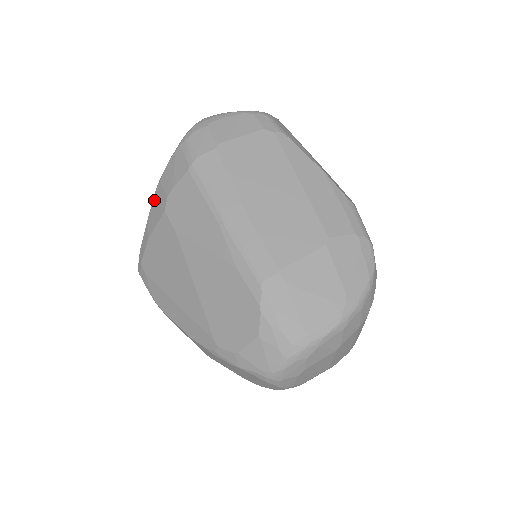
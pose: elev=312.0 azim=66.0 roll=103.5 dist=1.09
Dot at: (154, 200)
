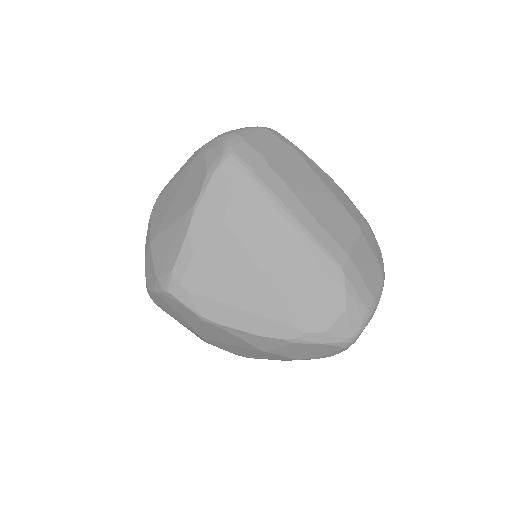
Dot at: (196, 215)
